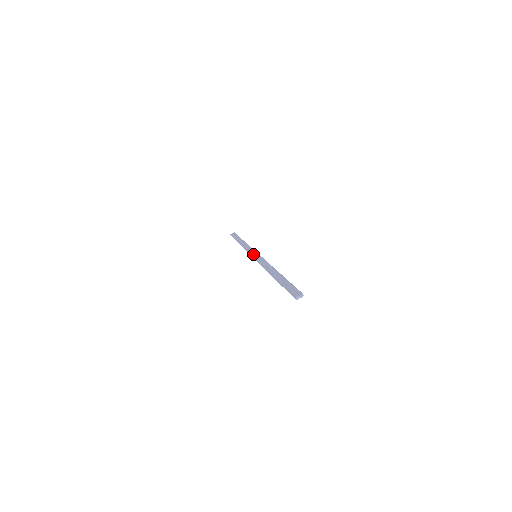
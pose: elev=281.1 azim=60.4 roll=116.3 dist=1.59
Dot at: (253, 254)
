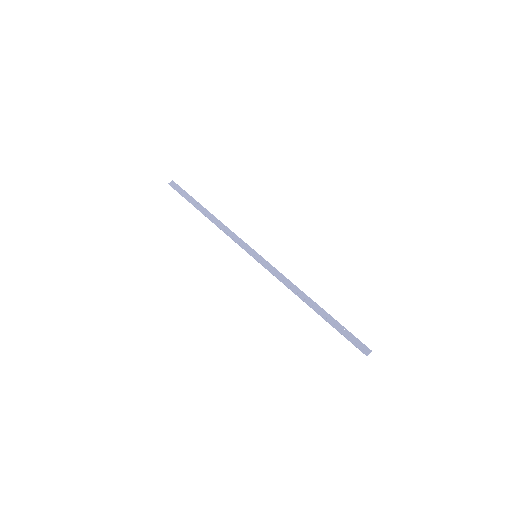
Dot at: (251, 253)
